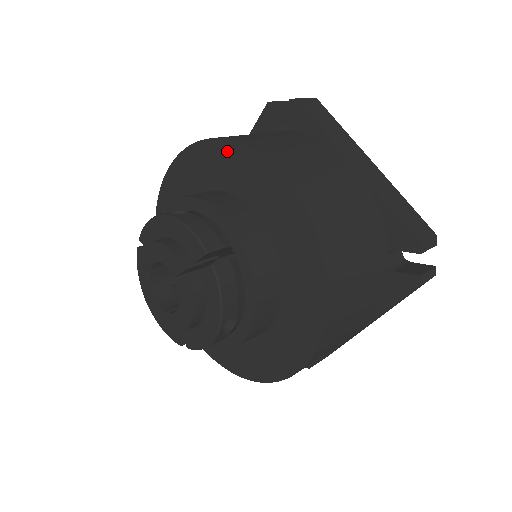
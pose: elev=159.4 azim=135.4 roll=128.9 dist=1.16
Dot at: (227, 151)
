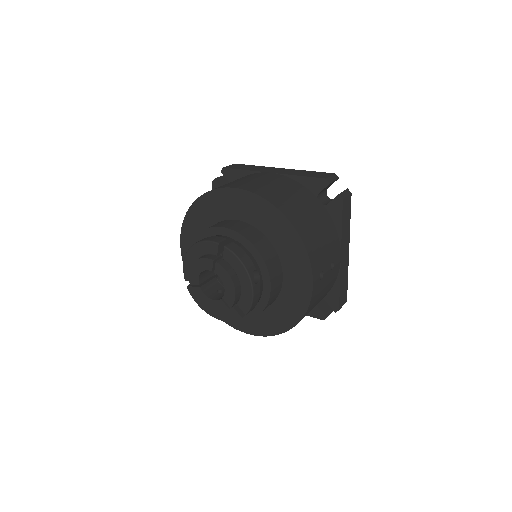
Dot at: (202, 204)
